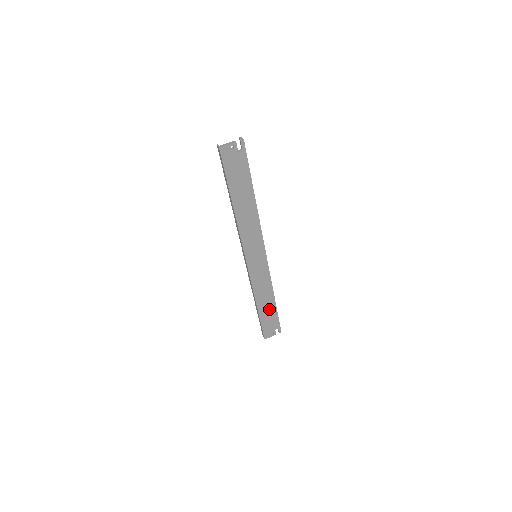
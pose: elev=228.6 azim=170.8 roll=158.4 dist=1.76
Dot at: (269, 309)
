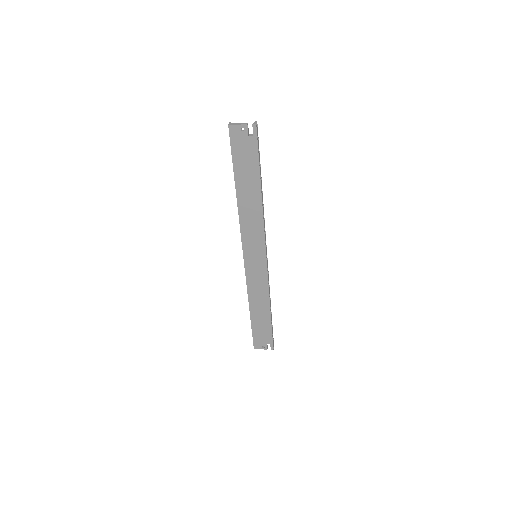
Dot at: (263, 319)
